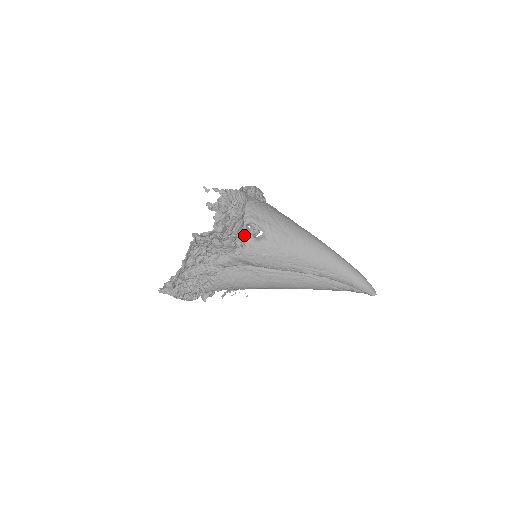
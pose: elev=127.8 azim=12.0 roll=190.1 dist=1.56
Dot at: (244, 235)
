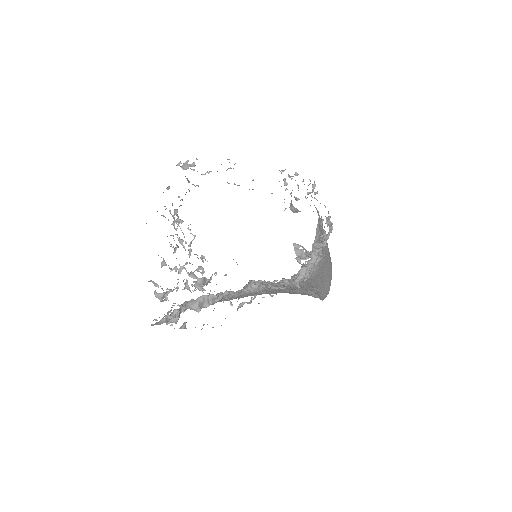
Dot at: (302, 267)
